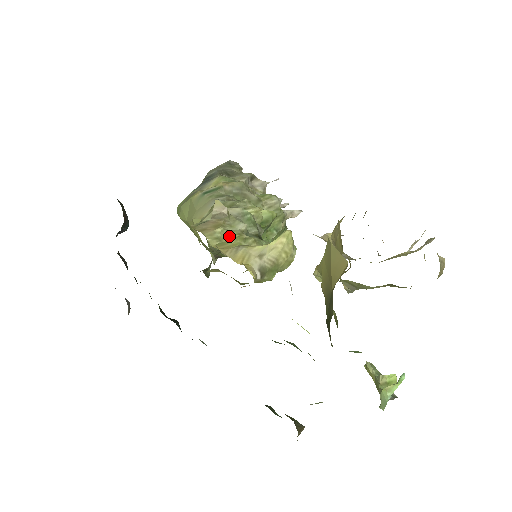
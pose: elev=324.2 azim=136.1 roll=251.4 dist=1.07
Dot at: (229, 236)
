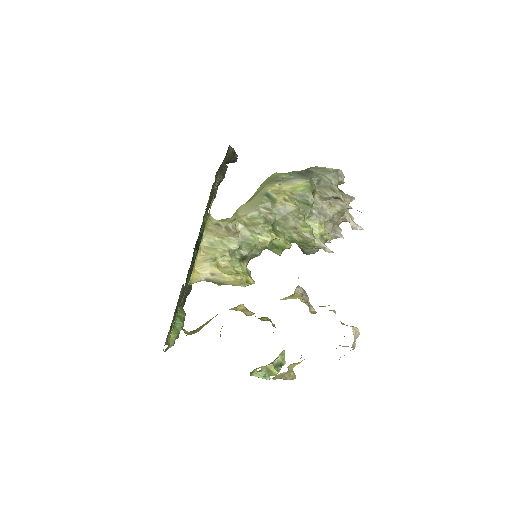
Dot at: (217, 247)
